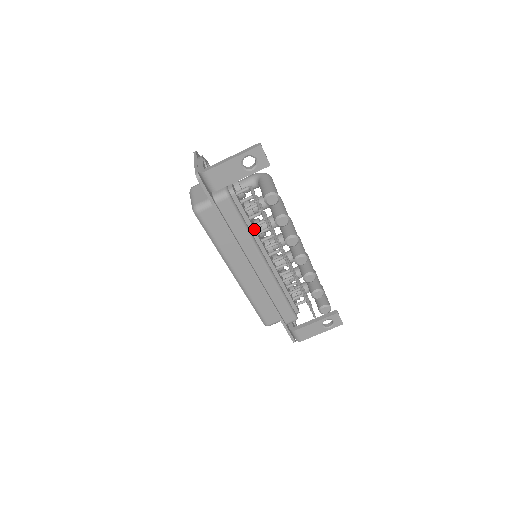
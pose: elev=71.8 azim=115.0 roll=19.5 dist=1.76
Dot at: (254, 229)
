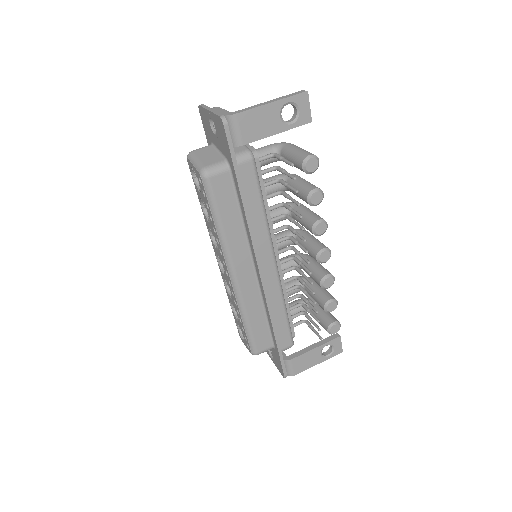
Dot at: (269, 212)
